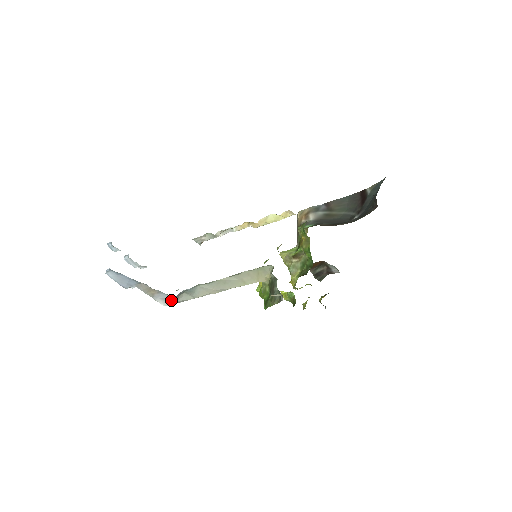
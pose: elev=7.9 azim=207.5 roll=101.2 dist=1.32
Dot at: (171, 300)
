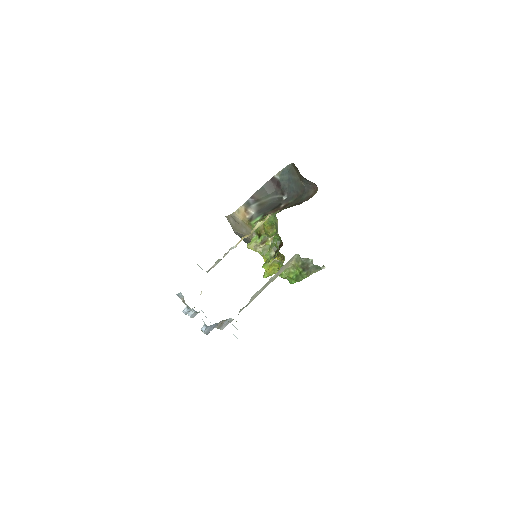
Dot at: (230, 321)
